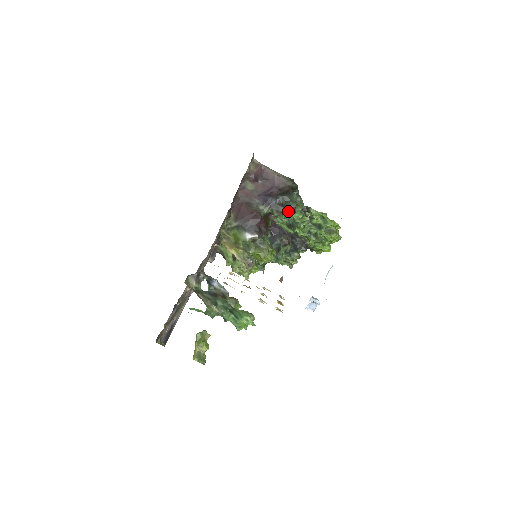
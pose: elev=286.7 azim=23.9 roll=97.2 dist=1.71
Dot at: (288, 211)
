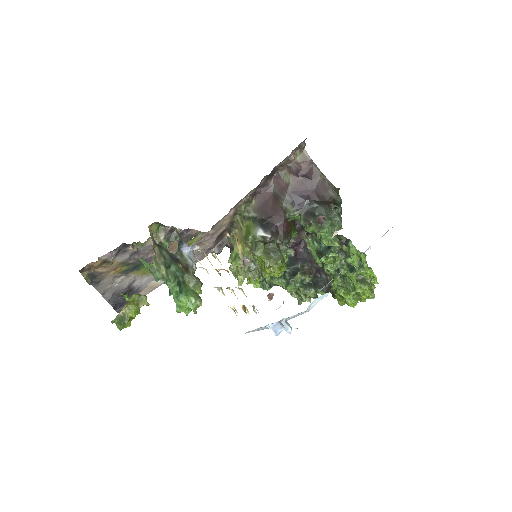
Dot at: (318, 225)
